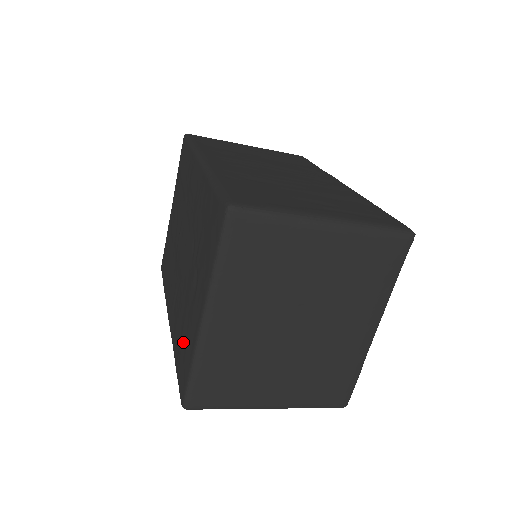
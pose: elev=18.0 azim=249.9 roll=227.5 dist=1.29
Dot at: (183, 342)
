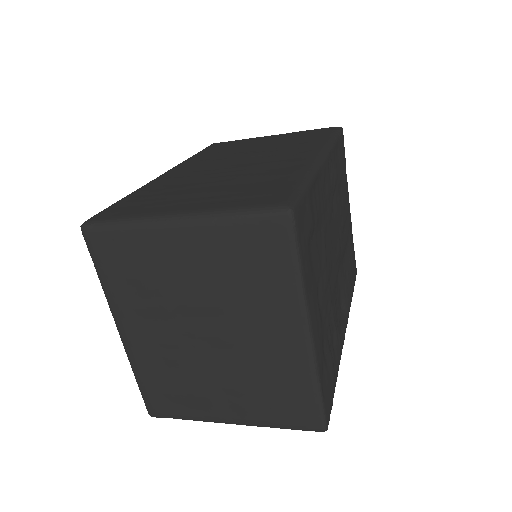
Dot at: occluded
